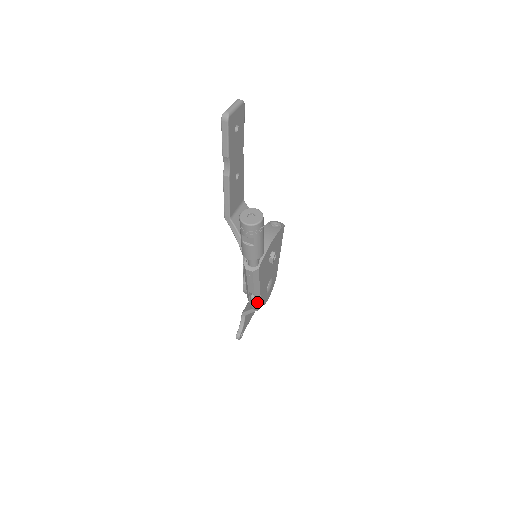
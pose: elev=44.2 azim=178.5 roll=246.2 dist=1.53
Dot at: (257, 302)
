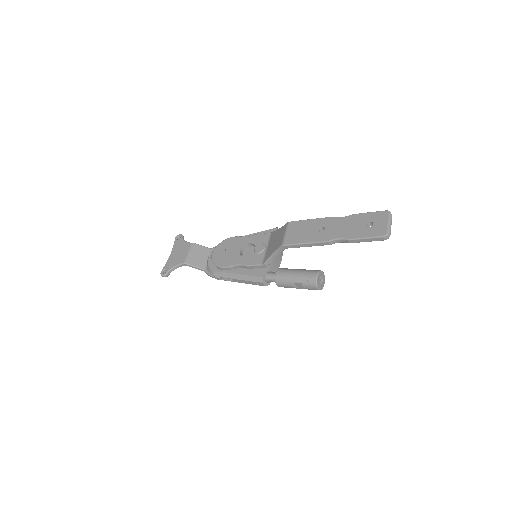
Dot at: (223, 279)
